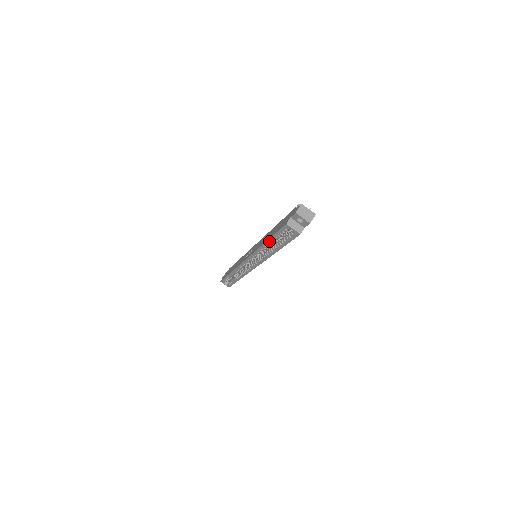
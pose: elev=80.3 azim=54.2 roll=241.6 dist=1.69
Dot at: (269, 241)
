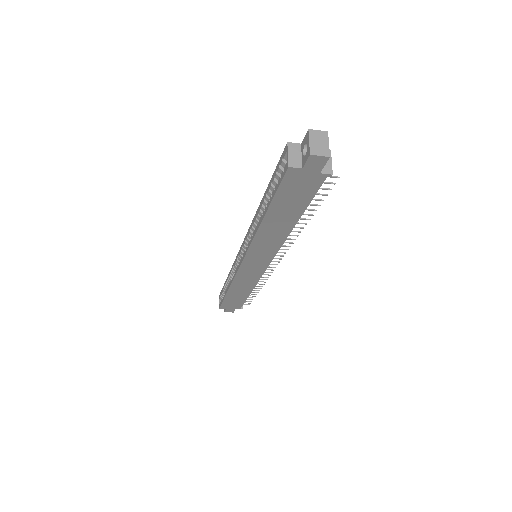
Dot at: (265, 194)
